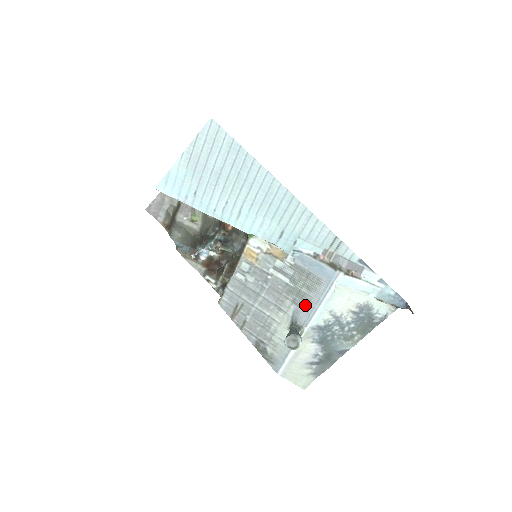
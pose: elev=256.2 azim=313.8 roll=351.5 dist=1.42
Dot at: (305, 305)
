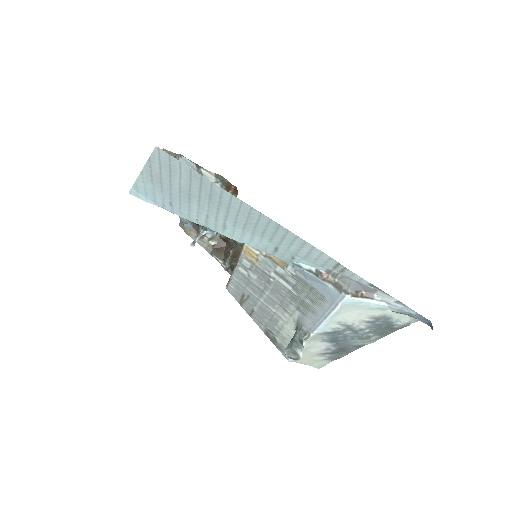
Dot at: (310, 315)
